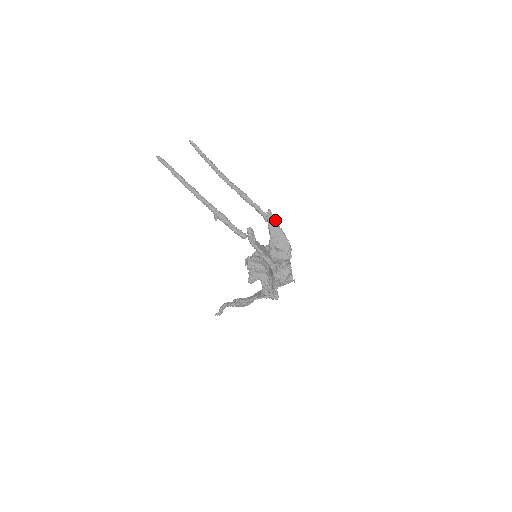
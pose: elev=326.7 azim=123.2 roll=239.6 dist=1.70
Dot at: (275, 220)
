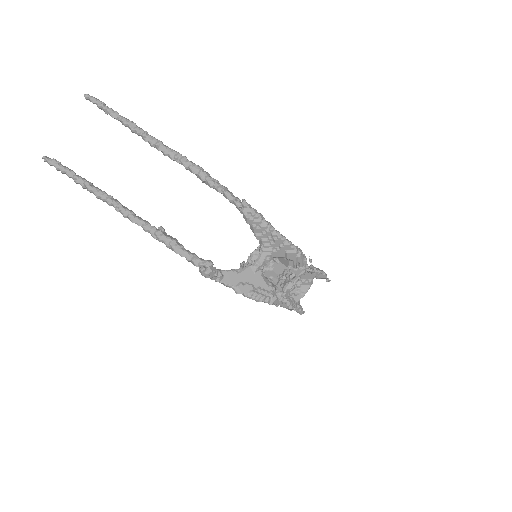
Dot at: (258, 217)
